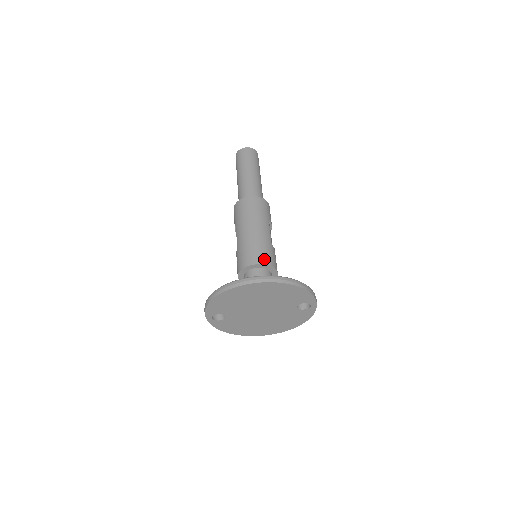
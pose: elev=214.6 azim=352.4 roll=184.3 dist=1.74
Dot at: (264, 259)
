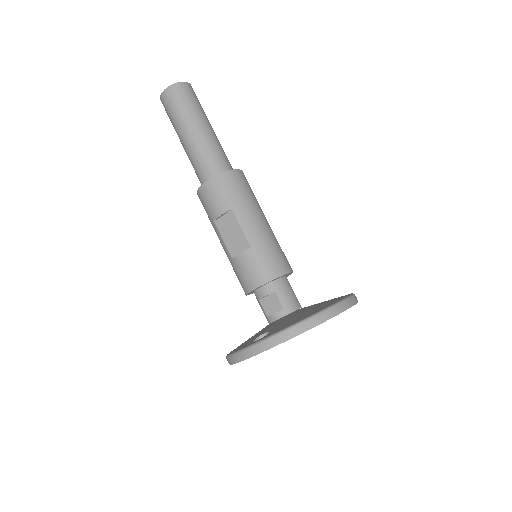
Dot at: occluded
